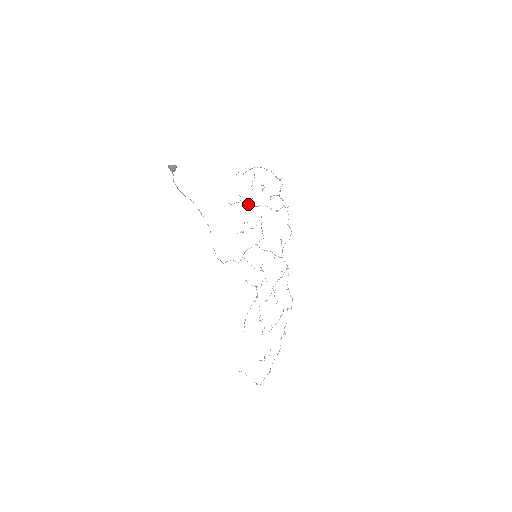
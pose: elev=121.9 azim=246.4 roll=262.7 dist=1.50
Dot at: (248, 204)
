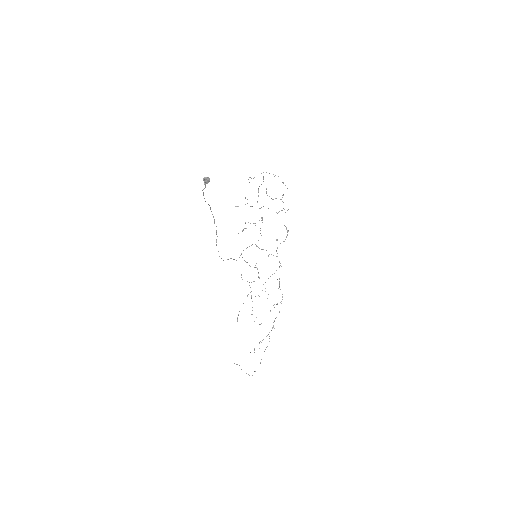
Dot at: (252, 206)
